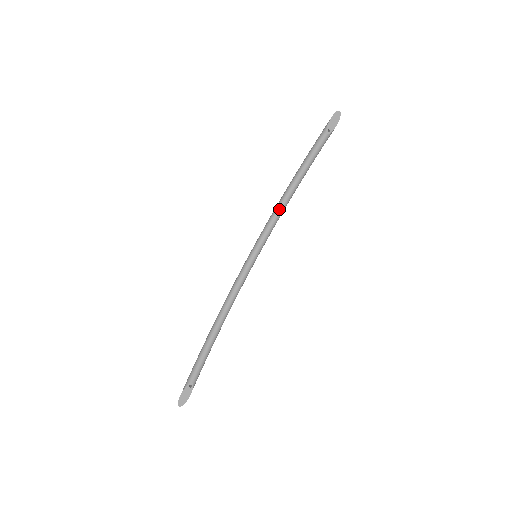
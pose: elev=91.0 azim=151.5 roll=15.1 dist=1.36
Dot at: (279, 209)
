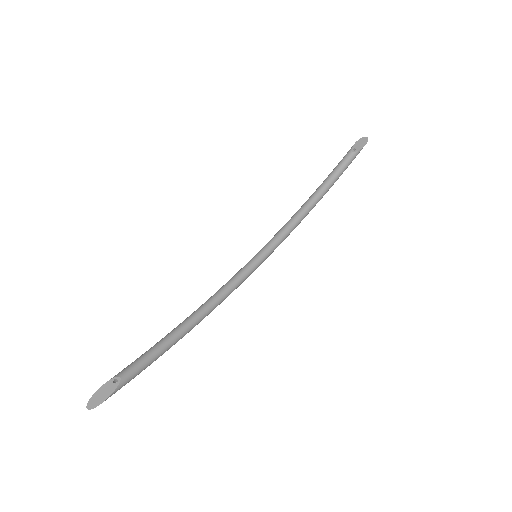
Dot at: (293, 218)
